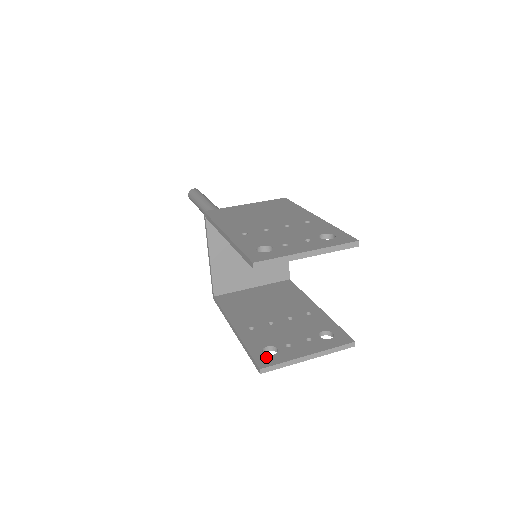
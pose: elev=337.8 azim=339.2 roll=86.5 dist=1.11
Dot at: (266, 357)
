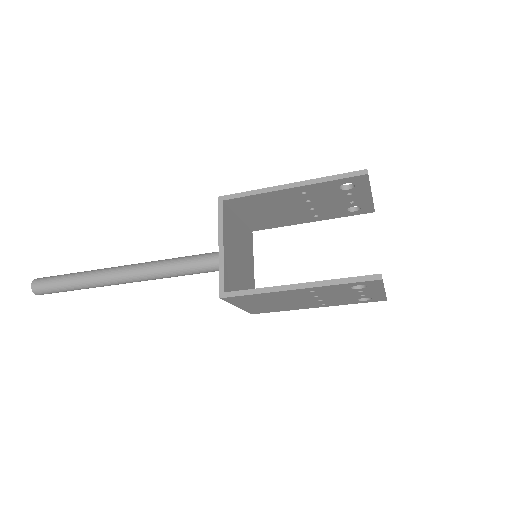
Dot at: occluded
